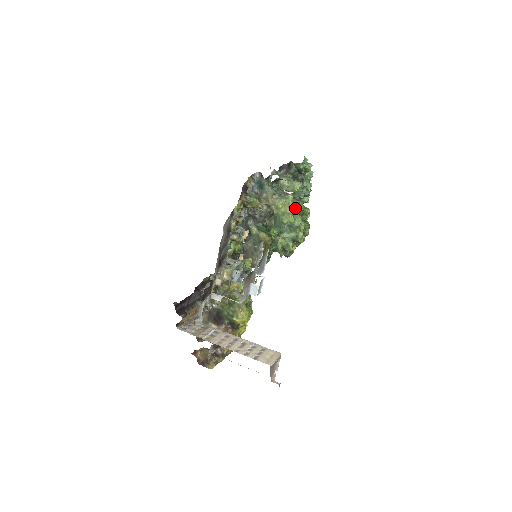
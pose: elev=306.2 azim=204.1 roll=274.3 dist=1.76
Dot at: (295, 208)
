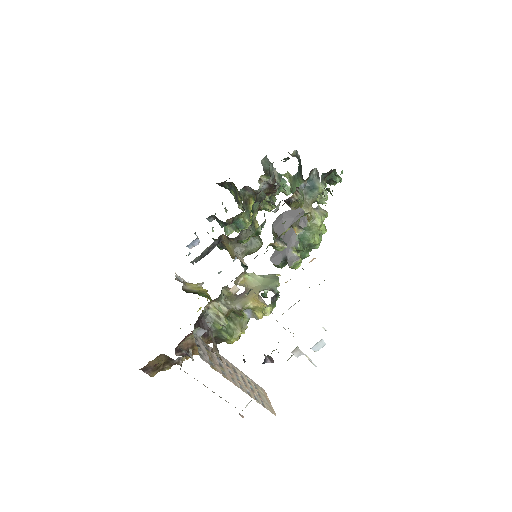
Dot at: (323, 229)
